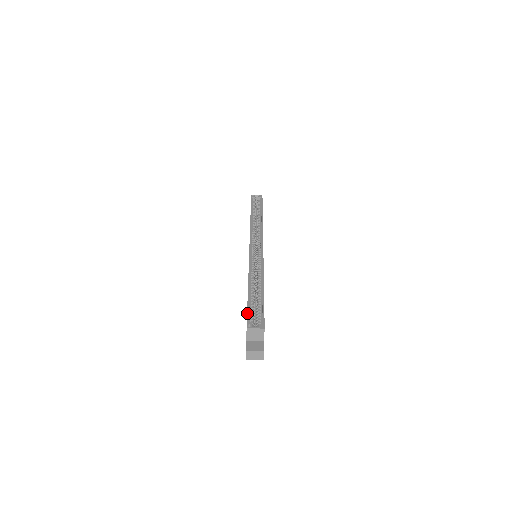
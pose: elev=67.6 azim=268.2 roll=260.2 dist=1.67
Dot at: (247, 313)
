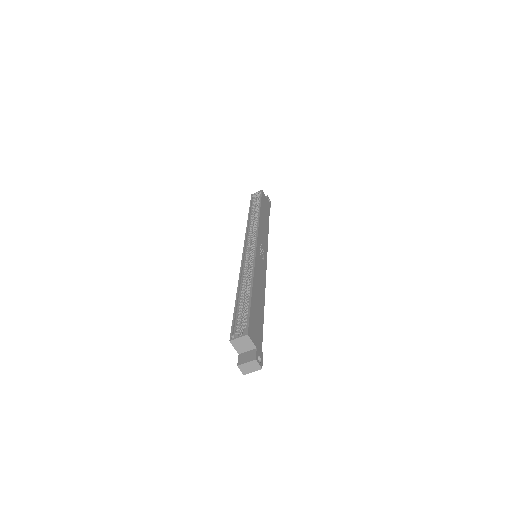
Dot at: (232, 324)
